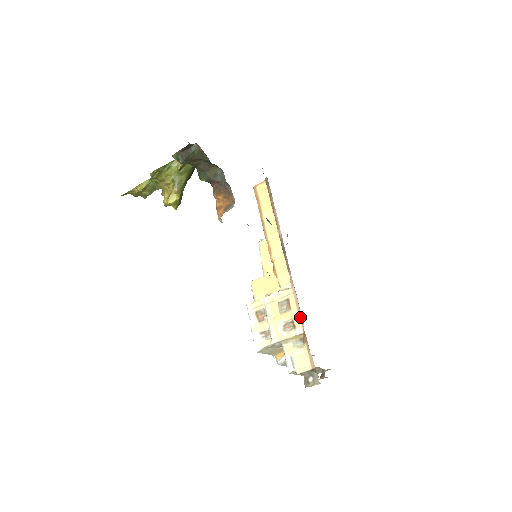
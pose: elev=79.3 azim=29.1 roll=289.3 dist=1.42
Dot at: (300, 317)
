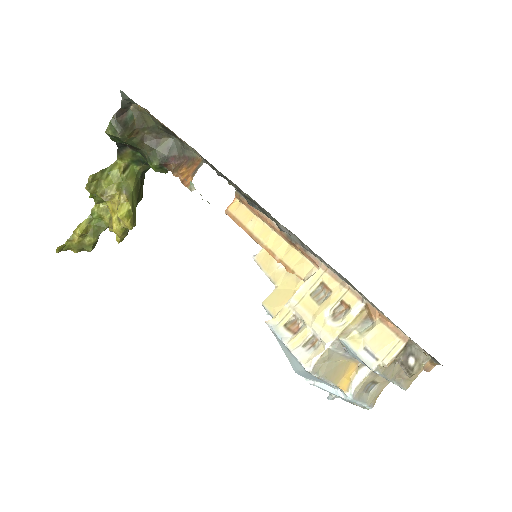
Dot at: (349, 290)
